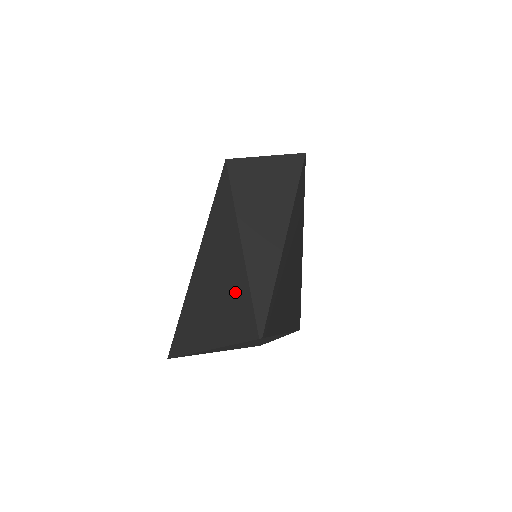
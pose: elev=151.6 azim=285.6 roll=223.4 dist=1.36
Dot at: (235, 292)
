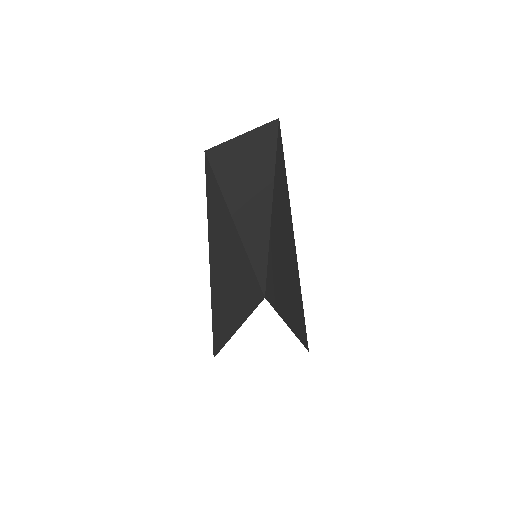
Dot at: (241, 273)
